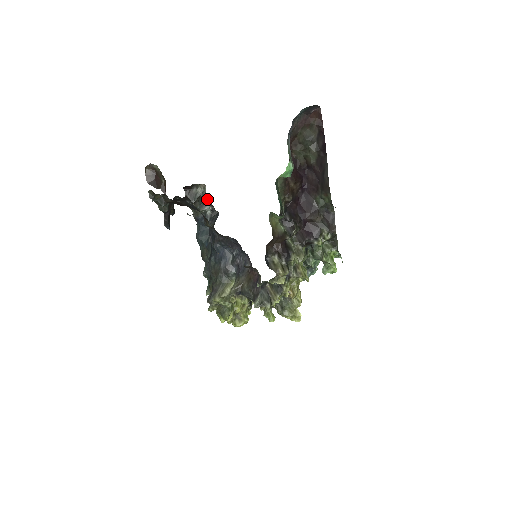
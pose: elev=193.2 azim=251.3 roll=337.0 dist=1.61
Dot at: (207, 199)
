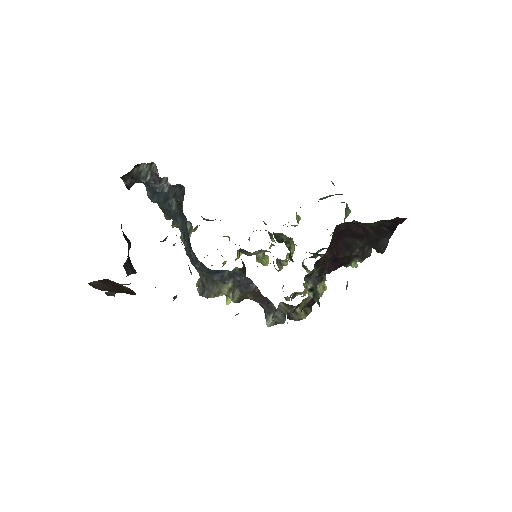
Dot at: occluded
